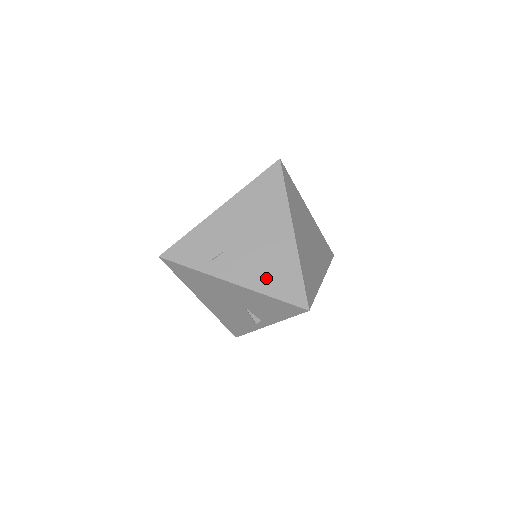
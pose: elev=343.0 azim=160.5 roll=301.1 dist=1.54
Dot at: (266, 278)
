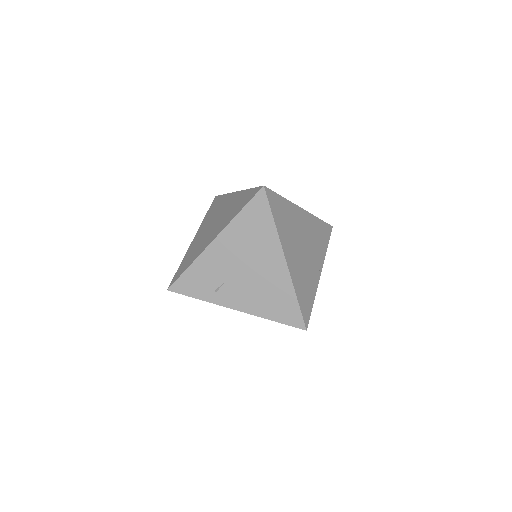
Dot at: (265, 305)
